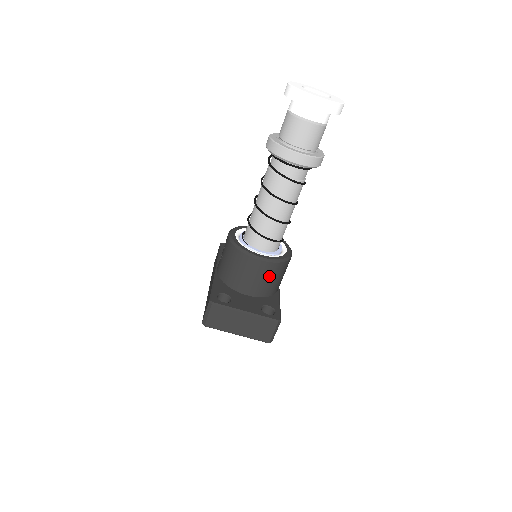
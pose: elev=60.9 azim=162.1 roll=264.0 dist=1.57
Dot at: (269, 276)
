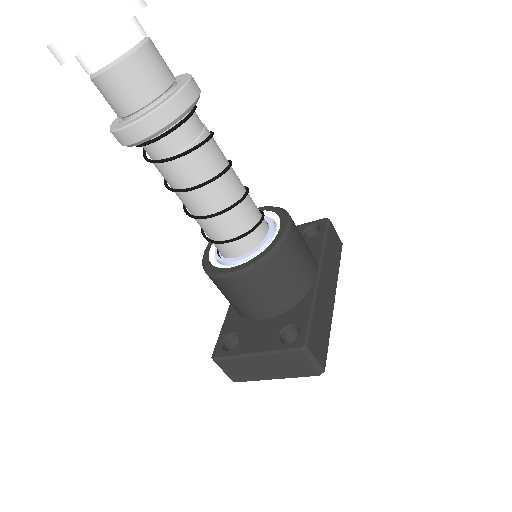
Dot at: (265, 286)
